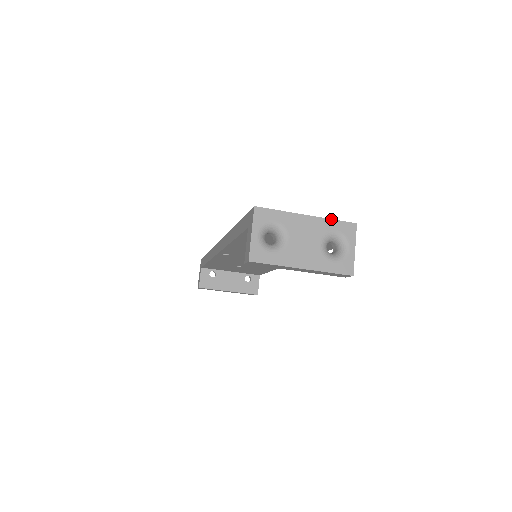
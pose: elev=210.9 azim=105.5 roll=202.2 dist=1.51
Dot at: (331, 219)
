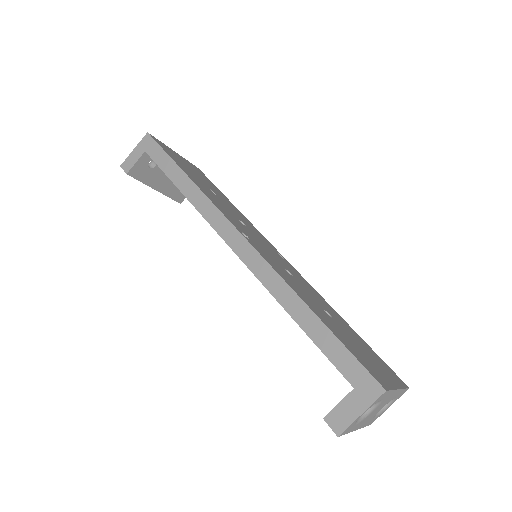
Dot at: (404, 389)
